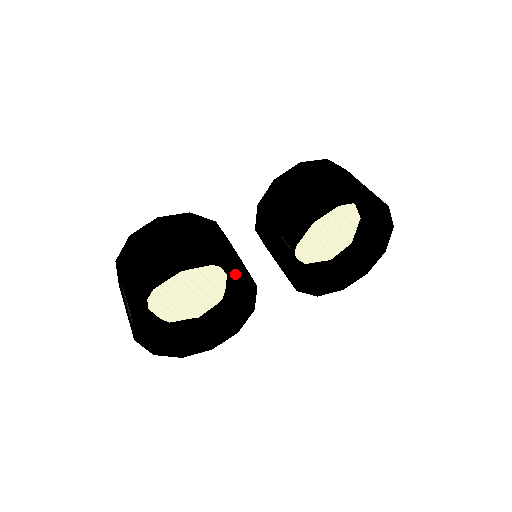
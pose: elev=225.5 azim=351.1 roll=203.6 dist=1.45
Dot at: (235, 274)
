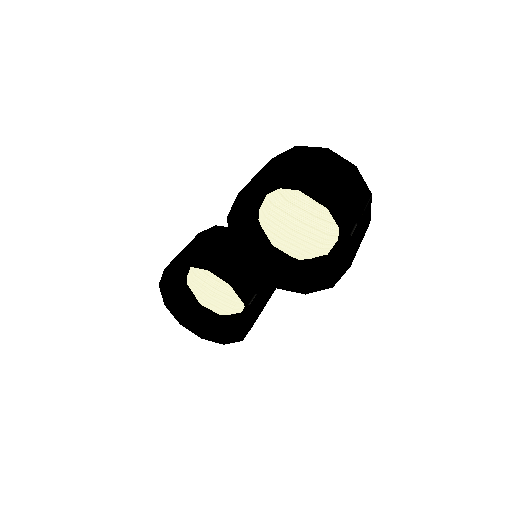
Dot at: occluded
